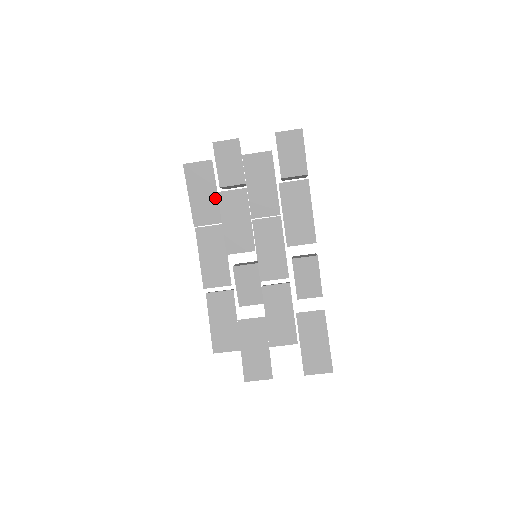
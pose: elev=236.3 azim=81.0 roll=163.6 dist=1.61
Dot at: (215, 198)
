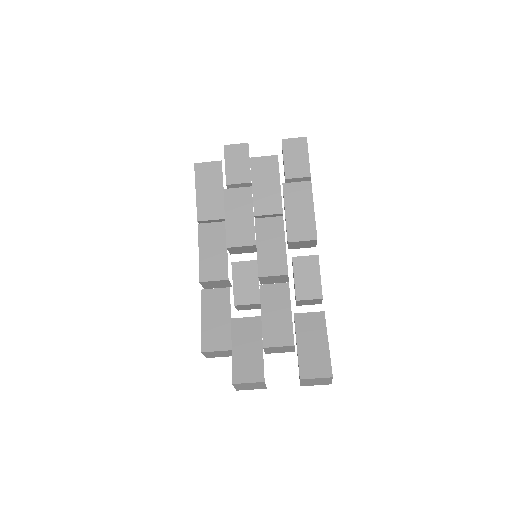
Dot at: (221, 195)
